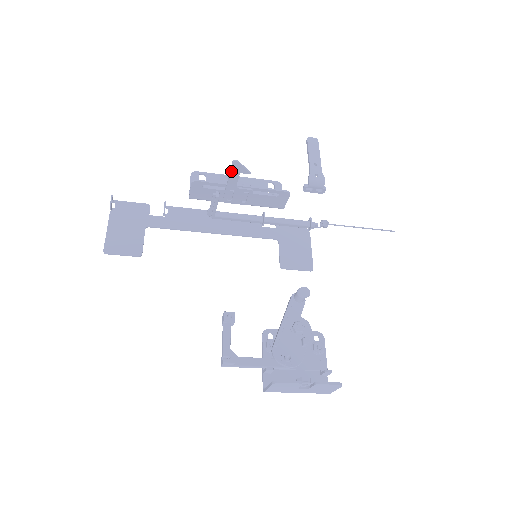
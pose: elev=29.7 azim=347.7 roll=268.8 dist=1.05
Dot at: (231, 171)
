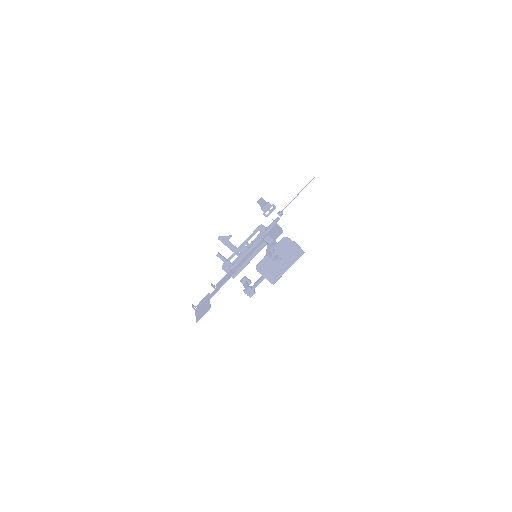
Dot at: (224, 244)
